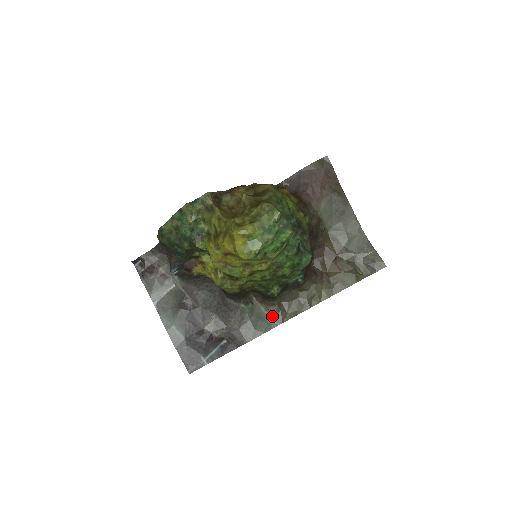
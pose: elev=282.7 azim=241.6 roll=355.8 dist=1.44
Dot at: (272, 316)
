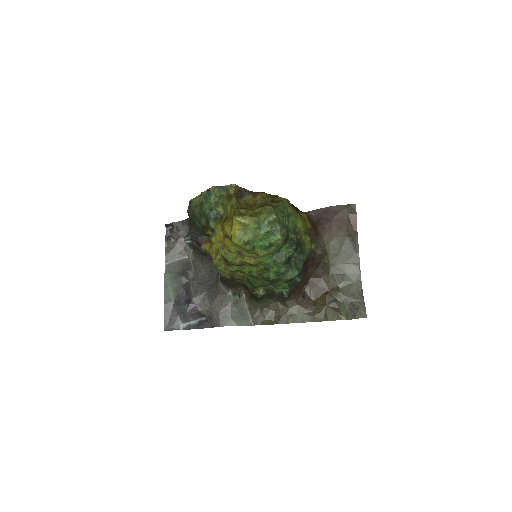
Dot at: (251, 315)
